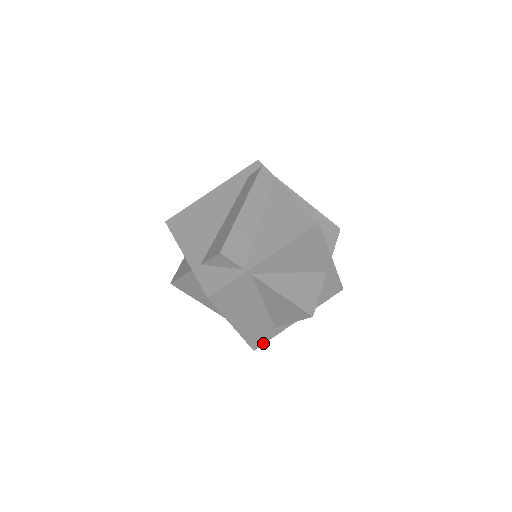
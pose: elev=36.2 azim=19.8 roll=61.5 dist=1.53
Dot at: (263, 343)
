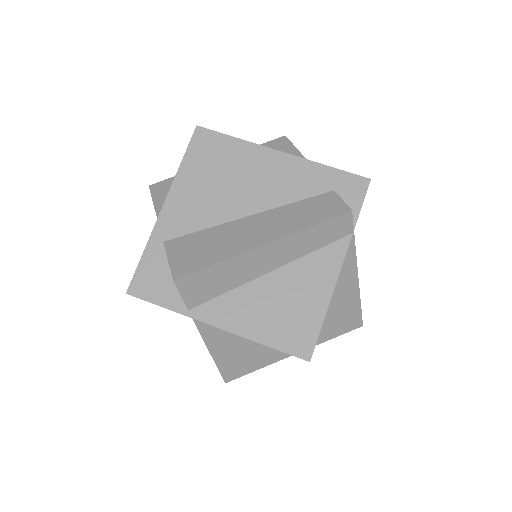
Dot at: occluded
